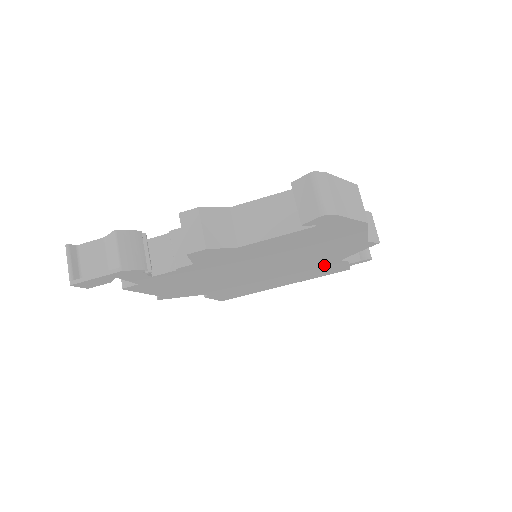
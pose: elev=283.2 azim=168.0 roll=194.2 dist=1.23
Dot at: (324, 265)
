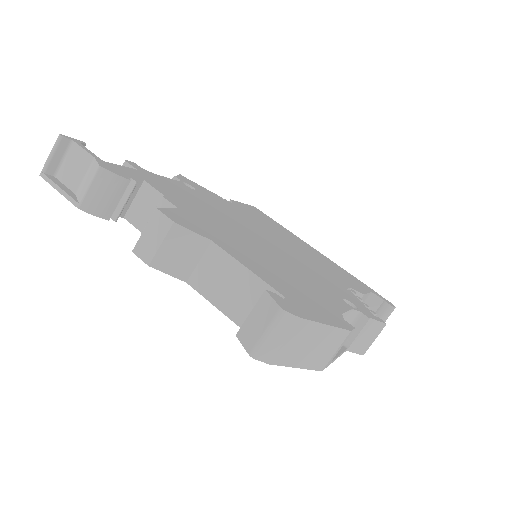
Dot at: occluded
